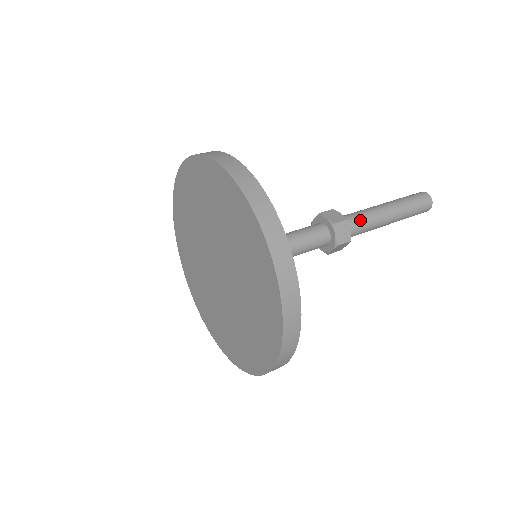
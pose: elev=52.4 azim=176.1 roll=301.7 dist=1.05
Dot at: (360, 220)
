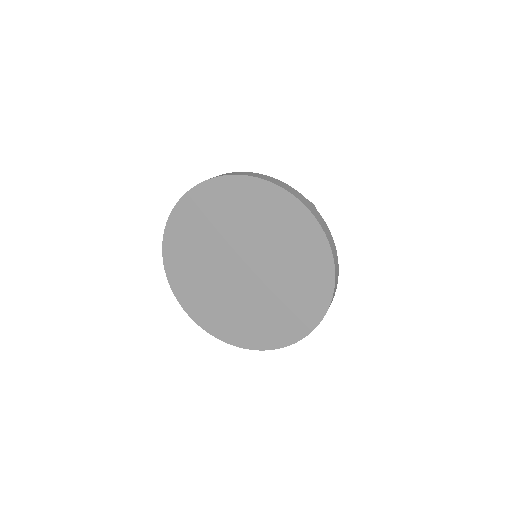
Dot at: occluded
